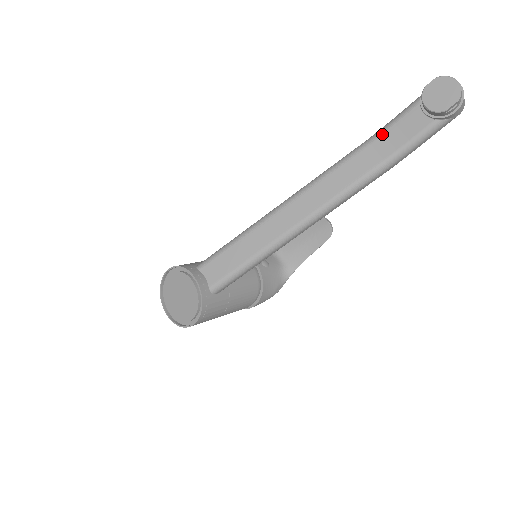
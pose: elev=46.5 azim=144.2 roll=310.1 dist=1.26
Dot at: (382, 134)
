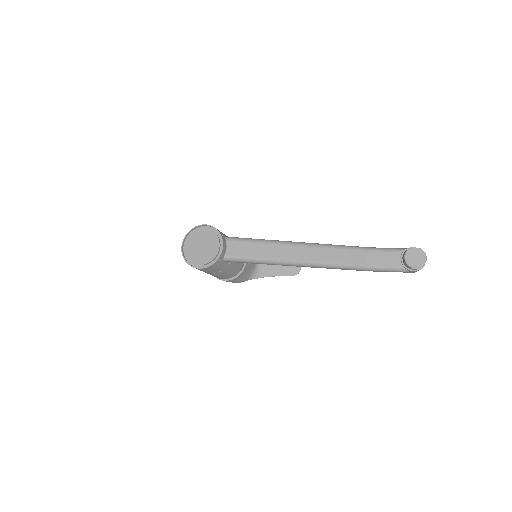
Dot at: (374, 251)
